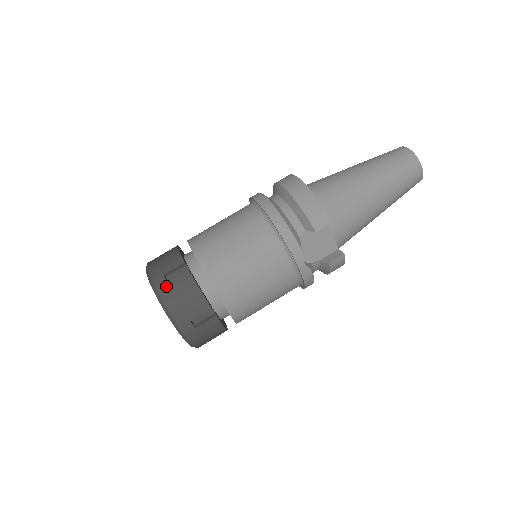
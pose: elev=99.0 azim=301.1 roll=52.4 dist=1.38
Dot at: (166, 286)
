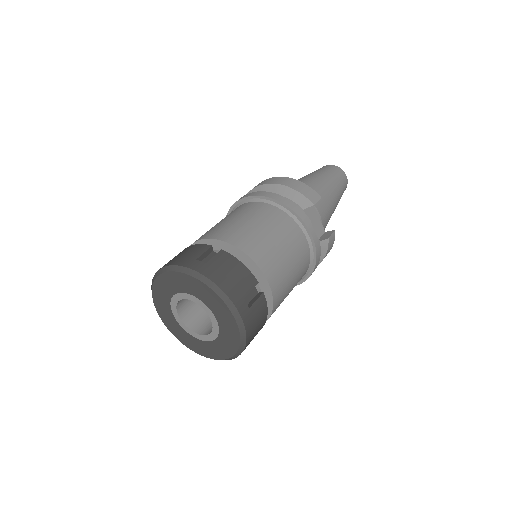
Dot at: (206, 266)
